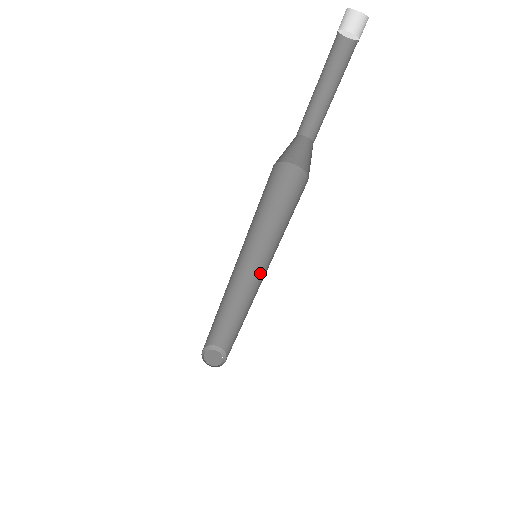
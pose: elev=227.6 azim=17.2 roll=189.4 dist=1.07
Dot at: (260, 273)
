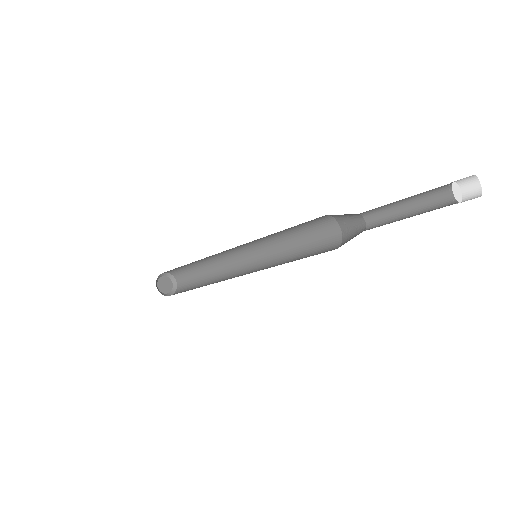
Dot at: (241, 249)
